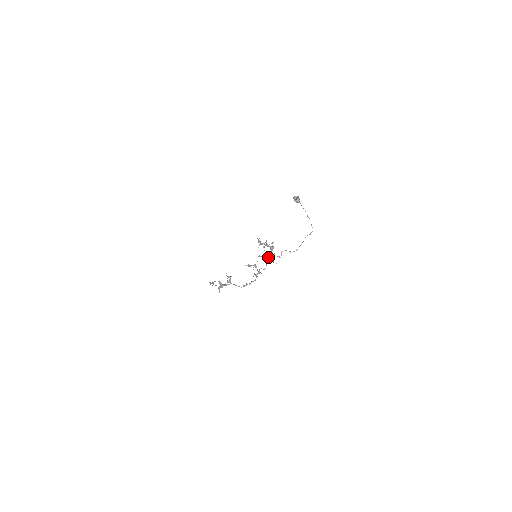
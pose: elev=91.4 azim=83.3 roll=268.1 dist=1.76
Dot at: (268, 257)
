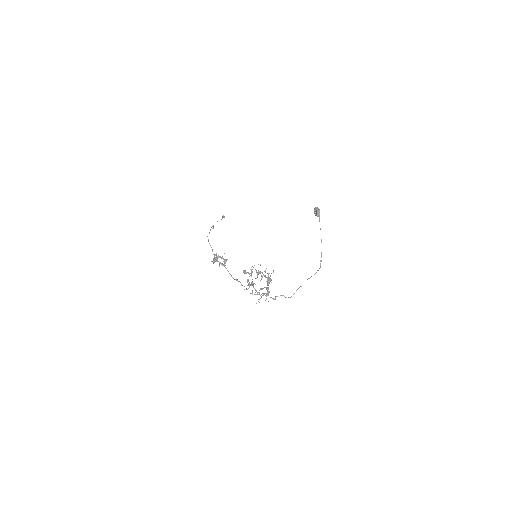
Dot at: (261, 297)
